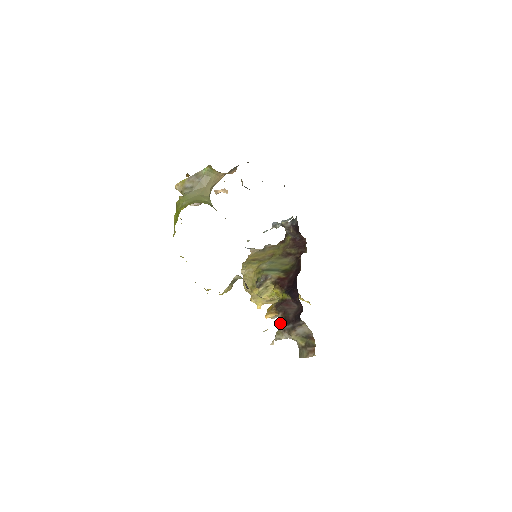
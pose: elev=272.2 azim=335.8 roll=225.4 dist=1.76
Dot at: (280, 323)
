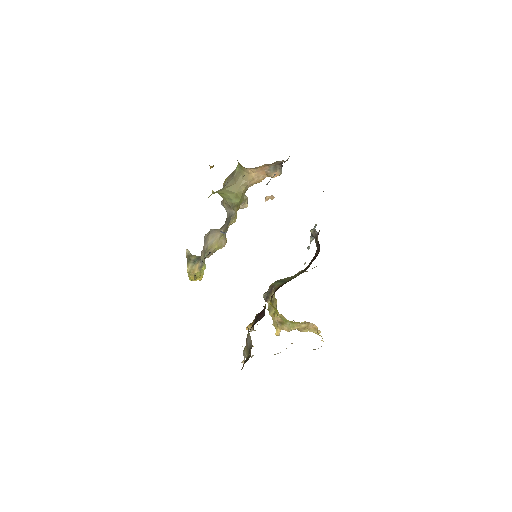
Dot at: occluded
